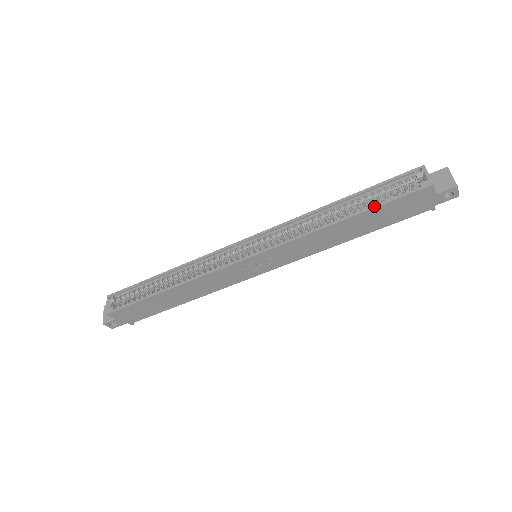
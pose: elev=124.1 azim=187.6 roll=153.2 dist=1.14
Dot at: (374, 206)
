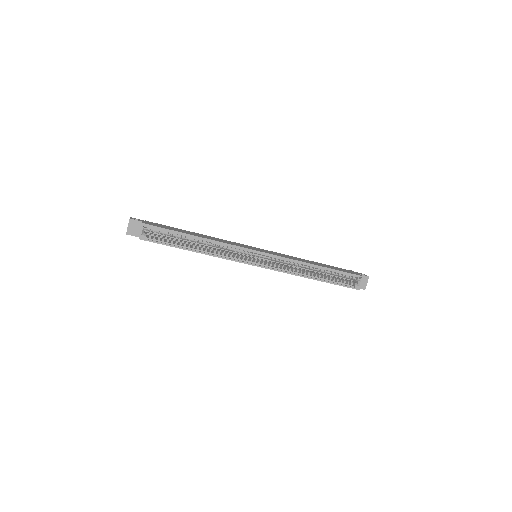
Dot at: (331, 283)
